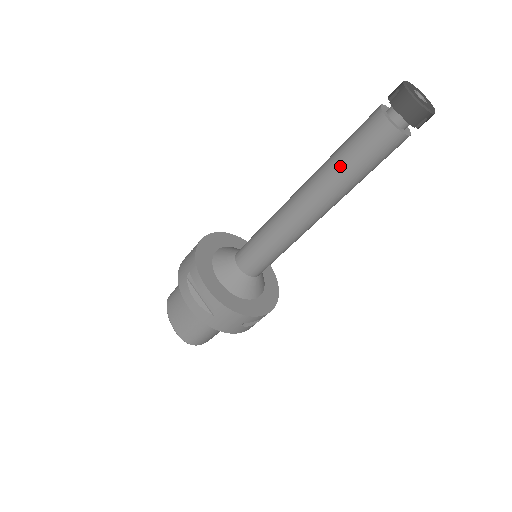
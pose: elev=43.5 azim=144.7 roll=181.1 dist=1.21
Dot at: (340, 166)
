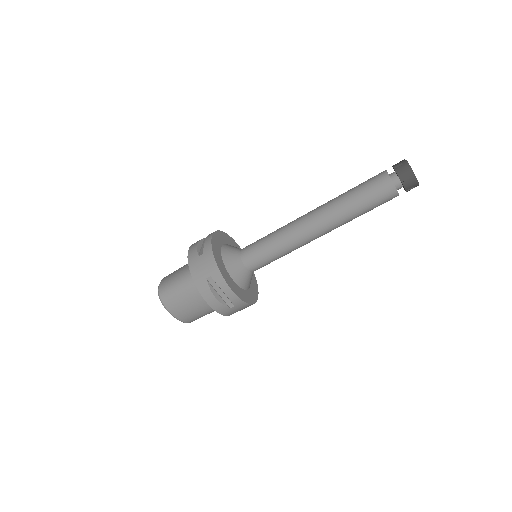
Dot at: (345, 193)
